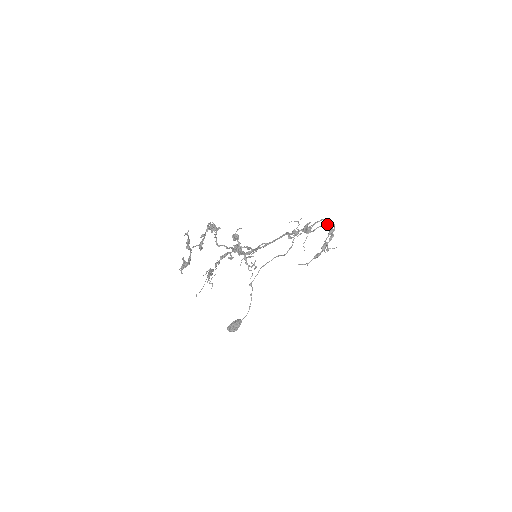
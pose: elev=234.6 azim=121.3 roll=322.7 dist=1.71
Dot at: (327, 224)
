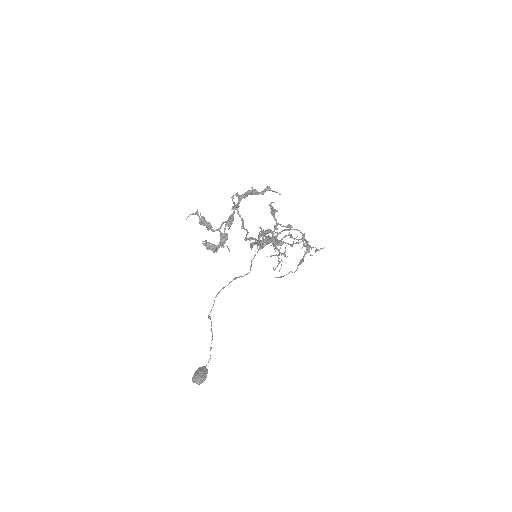
Dot at: (291, 234)
